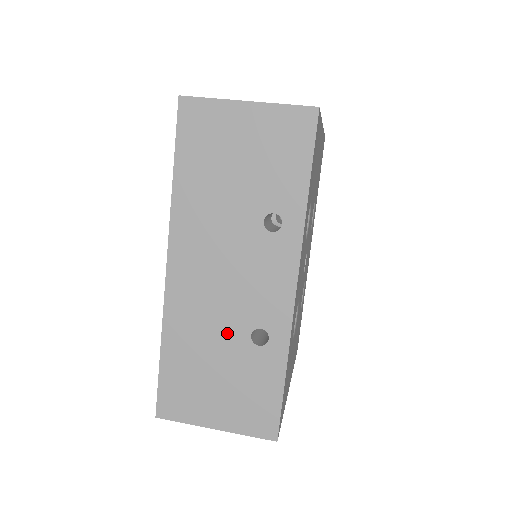
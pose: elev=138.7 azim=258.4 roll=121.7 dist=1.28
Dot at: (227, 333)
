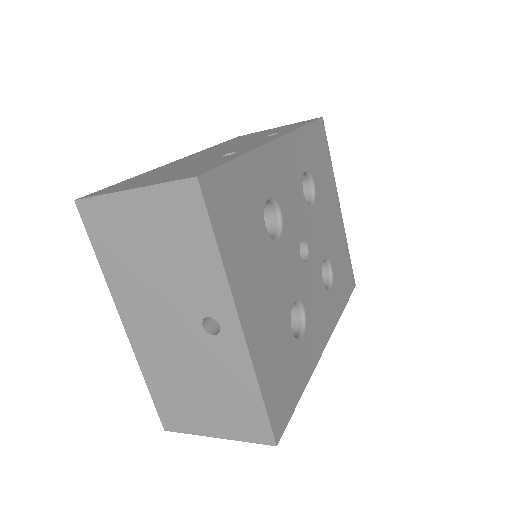
Dot at: (200, 160)
